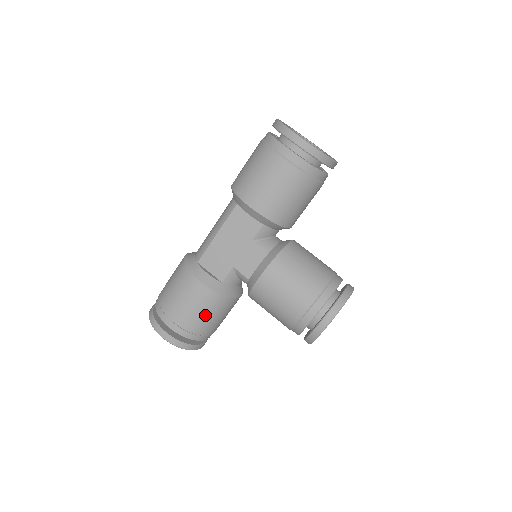
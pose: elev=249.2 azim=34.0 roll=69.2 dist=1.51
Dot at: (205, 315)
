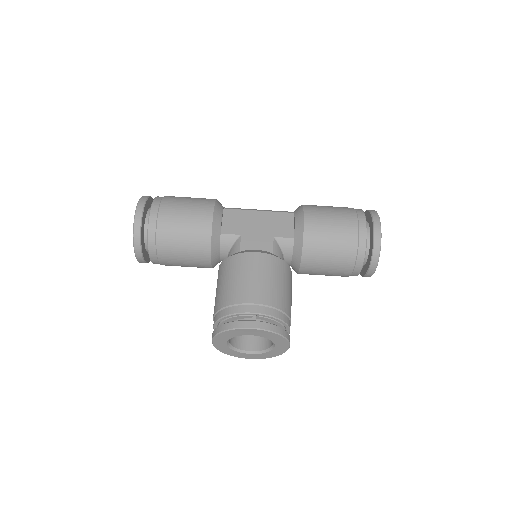
Dot at: (182, 233)
